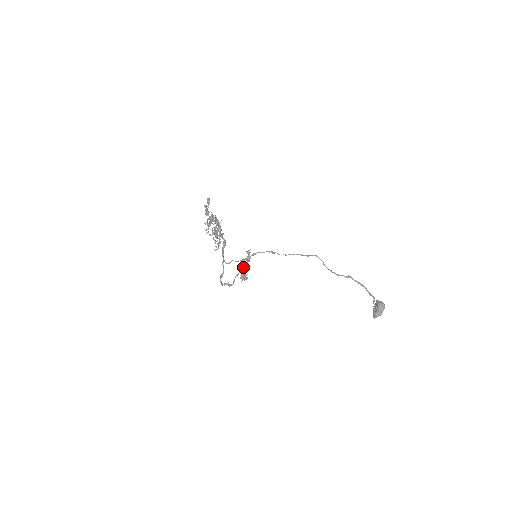
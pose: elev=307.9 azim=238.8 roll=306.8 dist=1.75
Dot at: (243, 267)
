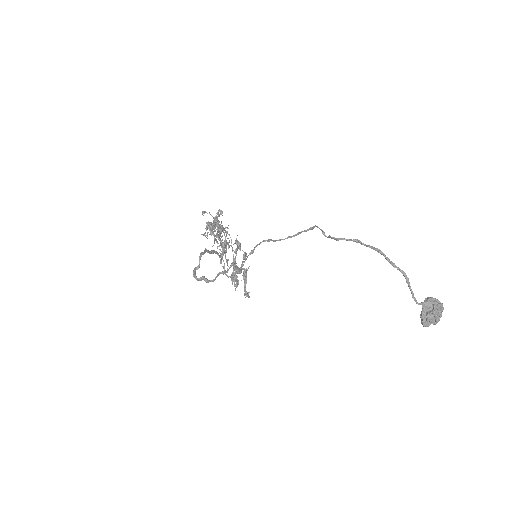
Dot at: (231, 263)
